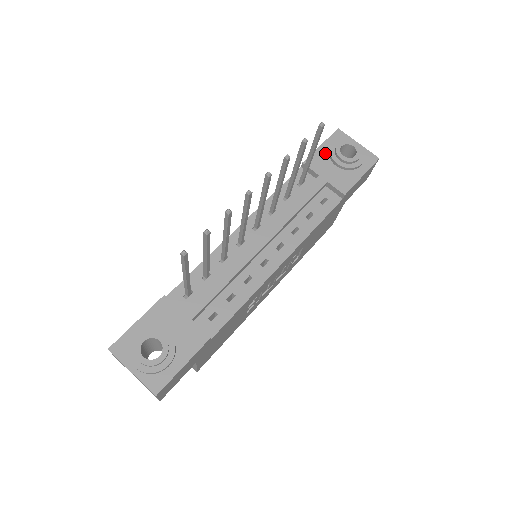
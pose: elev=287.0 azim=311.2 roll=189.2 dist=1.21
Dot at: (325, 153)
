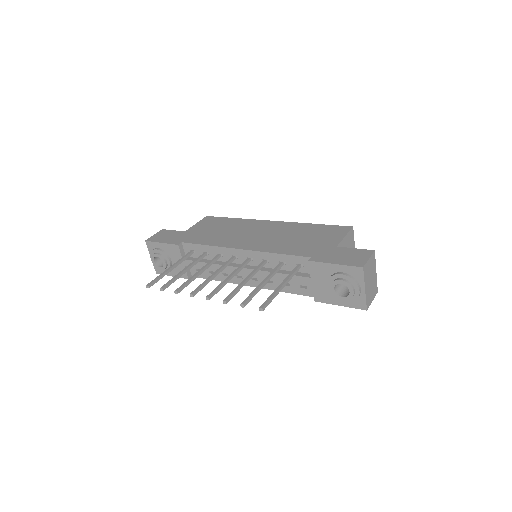
Dot at: (331, 271)
